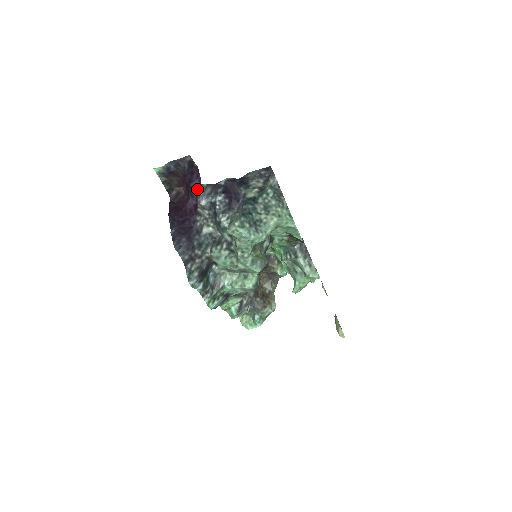
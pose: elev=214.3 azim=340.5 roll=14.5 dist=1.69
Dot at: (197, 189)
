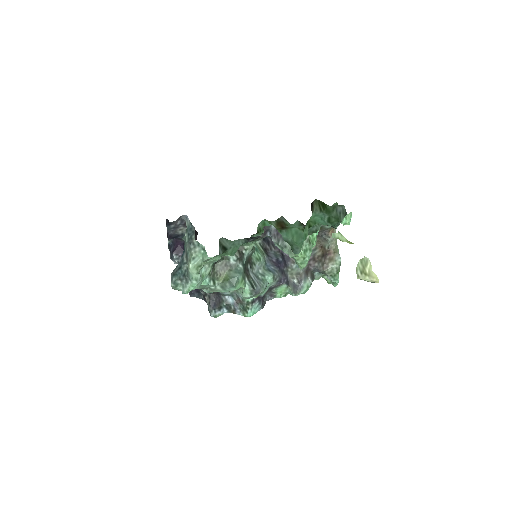
Dot at: occluded
